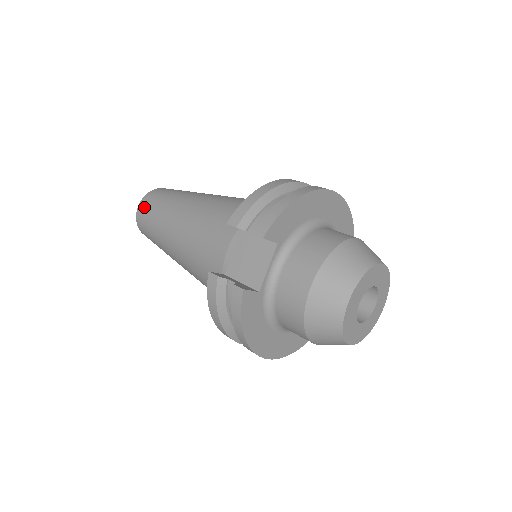
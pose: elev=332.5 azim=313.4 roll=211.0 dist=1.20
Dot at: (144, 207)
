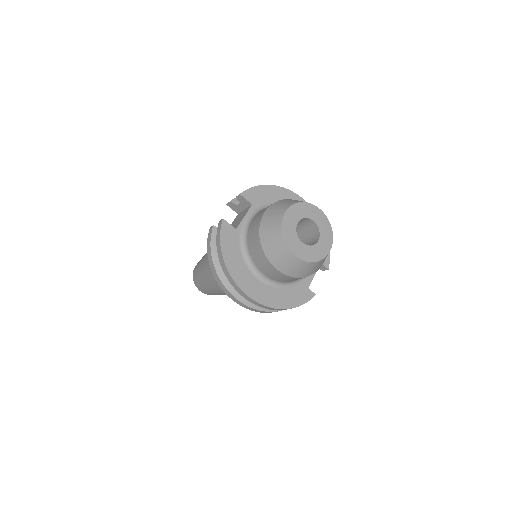
Dot at: occluded
